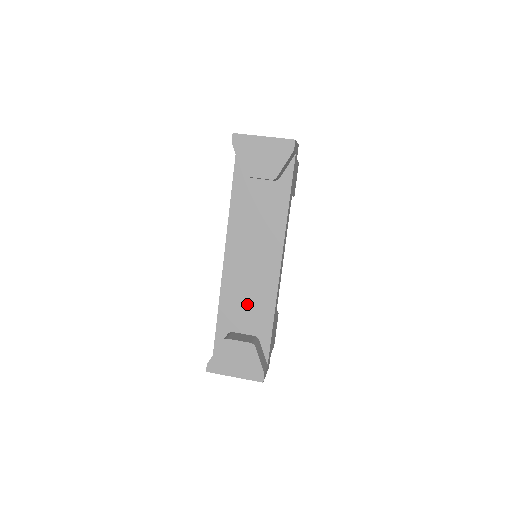
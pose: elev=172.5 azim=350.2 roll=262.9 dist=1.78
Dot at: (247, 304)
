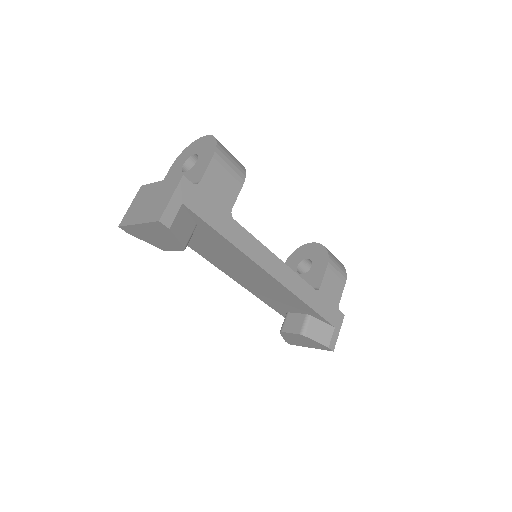
Dot at: (278, 299)
